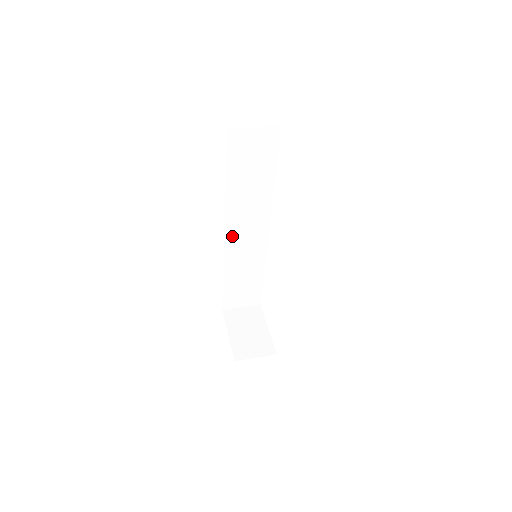
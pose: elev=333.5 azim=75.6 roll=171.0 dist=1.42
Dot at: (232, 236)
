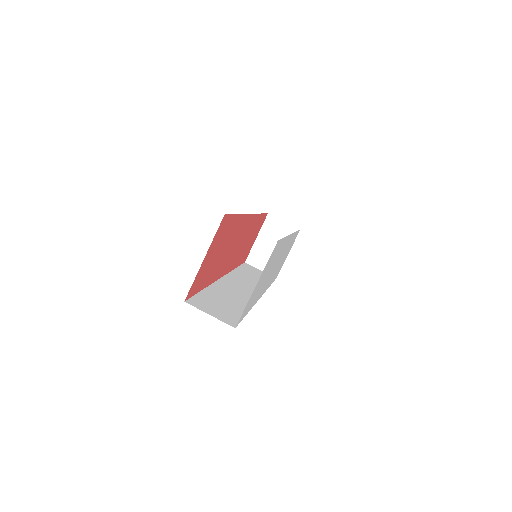
Dot at: occluded
